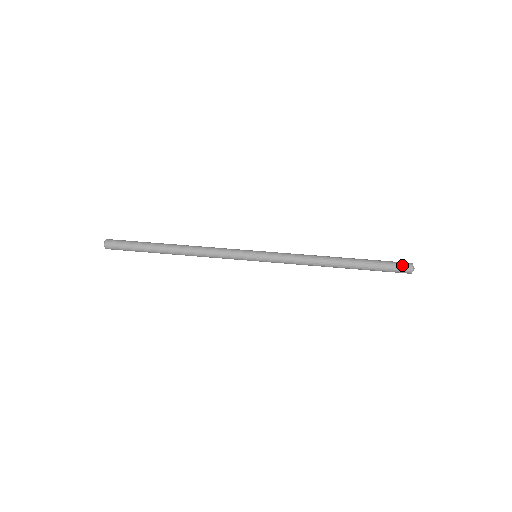
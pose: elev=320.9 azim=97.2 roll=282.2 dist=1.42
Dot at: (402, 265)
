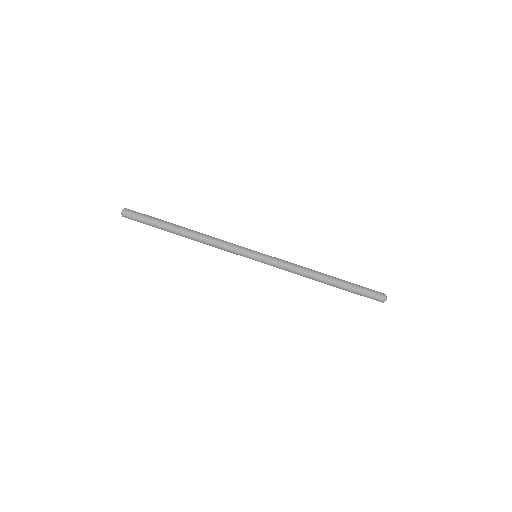
Dot at: (376, 299)
